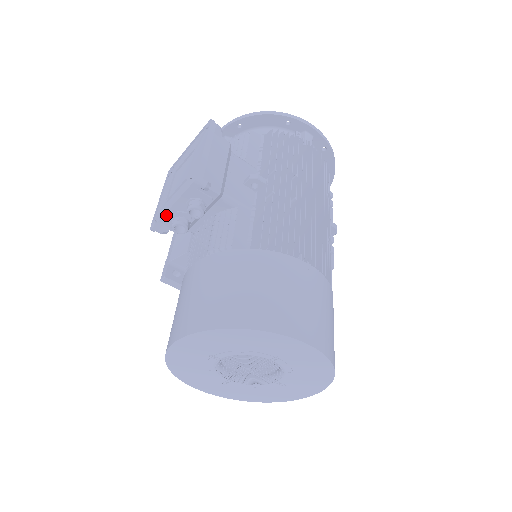
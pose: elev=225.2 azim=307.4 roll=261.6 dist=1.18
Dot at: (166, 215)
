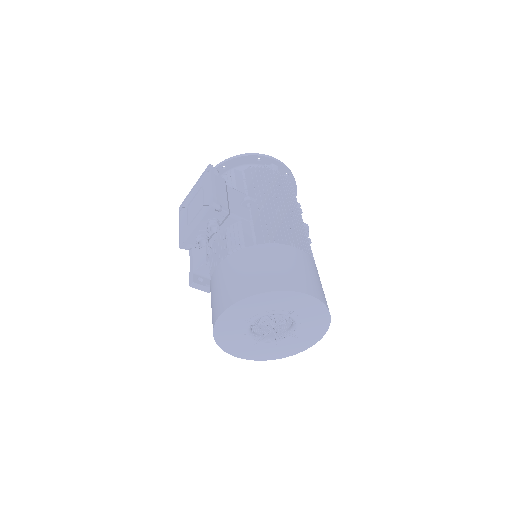
Dot at: (192, 235)
